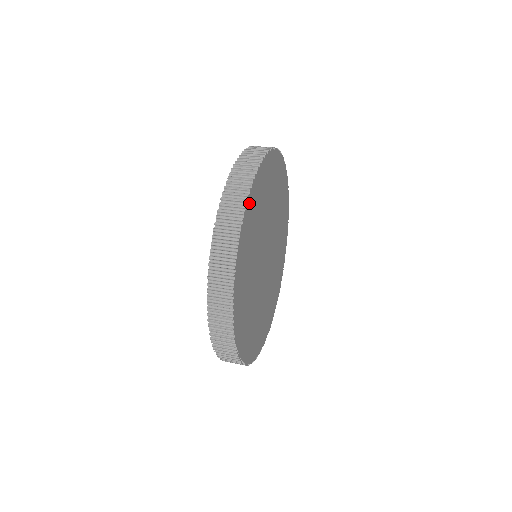
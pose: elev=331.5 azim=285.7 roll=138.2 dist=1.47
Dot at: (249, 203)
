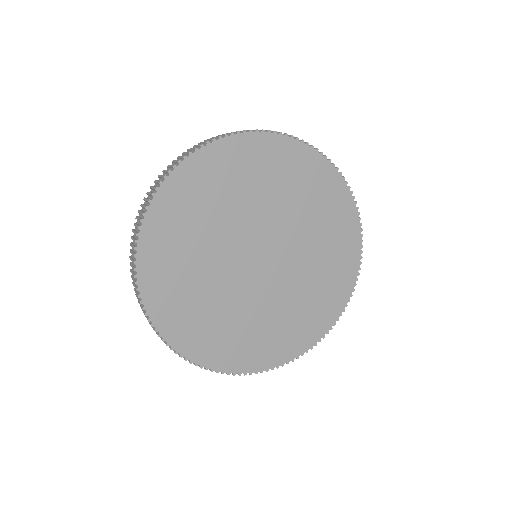
Dot at: (147, 233)
